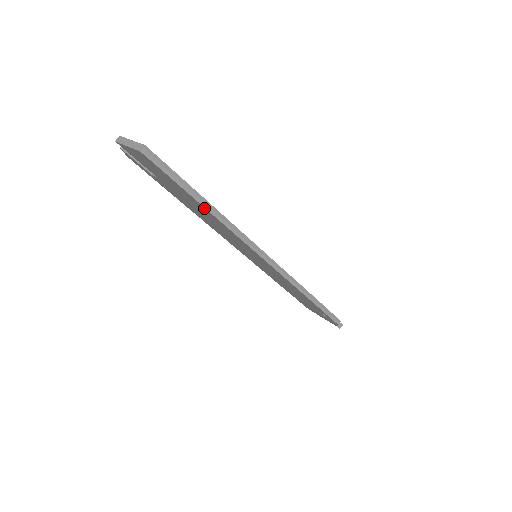
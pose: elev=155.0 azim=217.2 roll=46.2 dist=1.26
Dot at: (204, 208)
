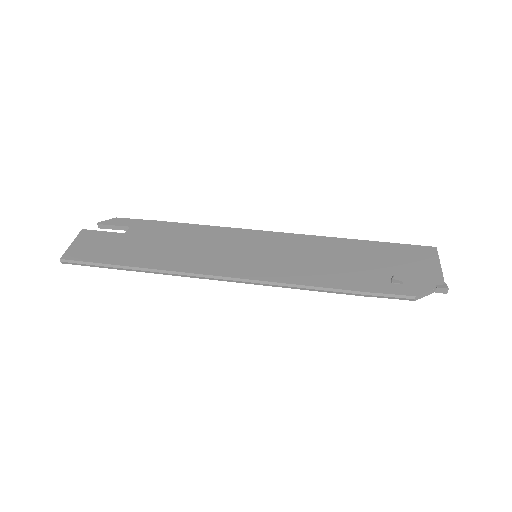
Dot at: (136, 269)
